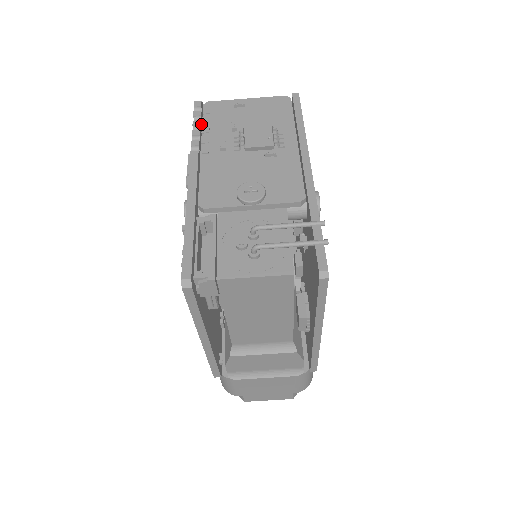
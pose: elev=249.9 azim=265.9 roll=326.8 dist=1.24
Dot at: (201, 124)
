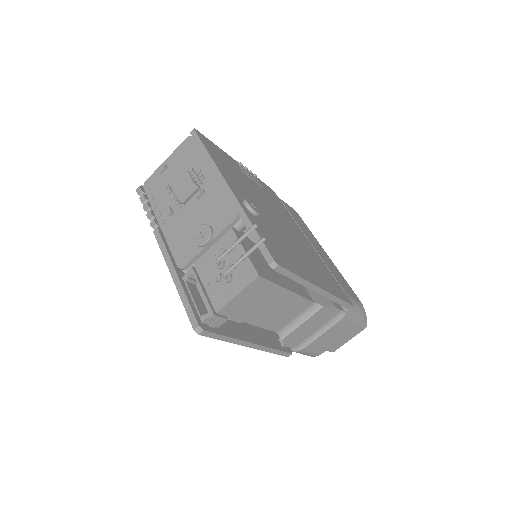
Dot at: (150, 203)
